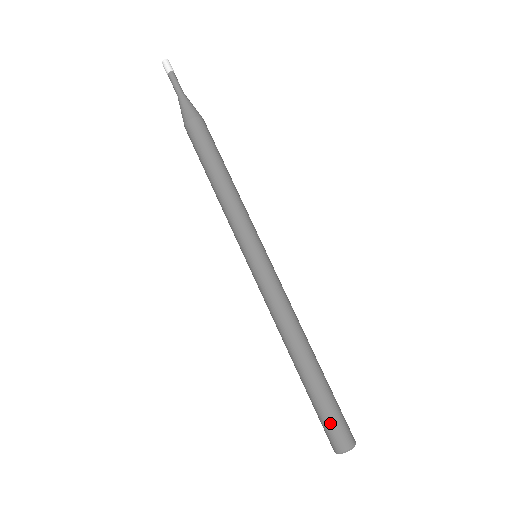
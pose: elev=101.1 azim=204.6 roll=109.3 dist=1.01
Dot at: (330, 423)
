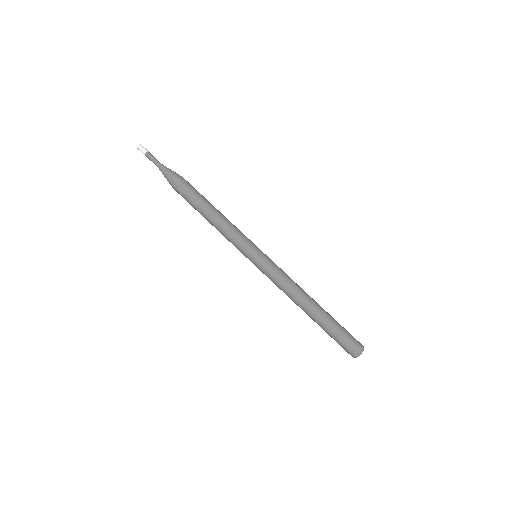
Dot at: (348, 337)
